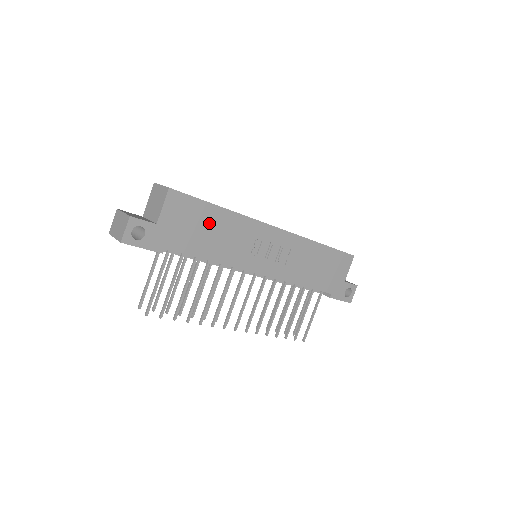
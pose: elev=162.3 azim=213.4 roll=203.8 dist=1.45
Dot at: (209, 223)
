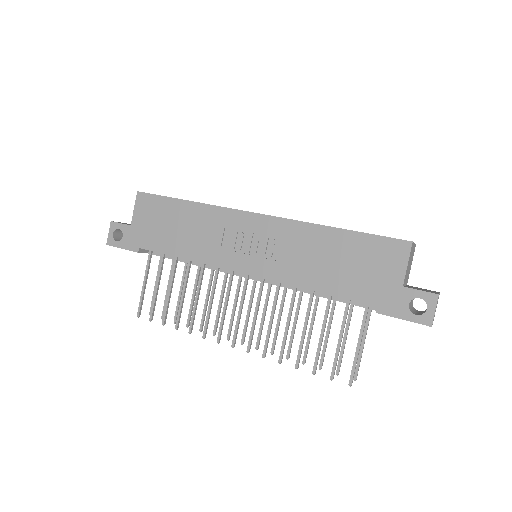
Dot at: (176, 218)
